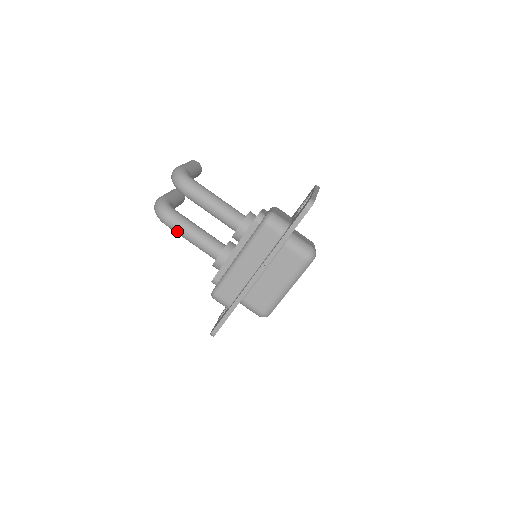
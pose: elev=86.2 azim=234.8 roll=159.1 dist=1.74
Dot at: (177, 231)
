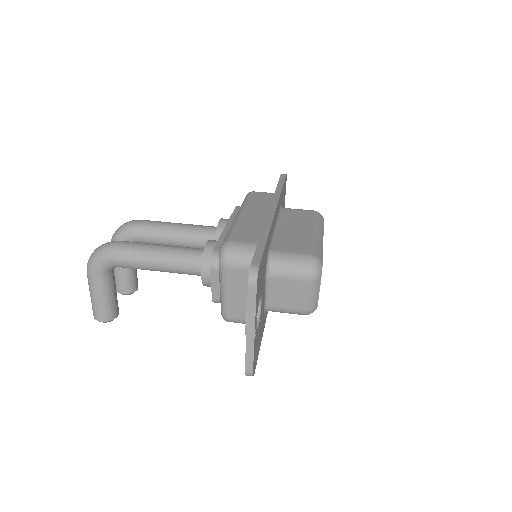
Dot at: (134, 248)
